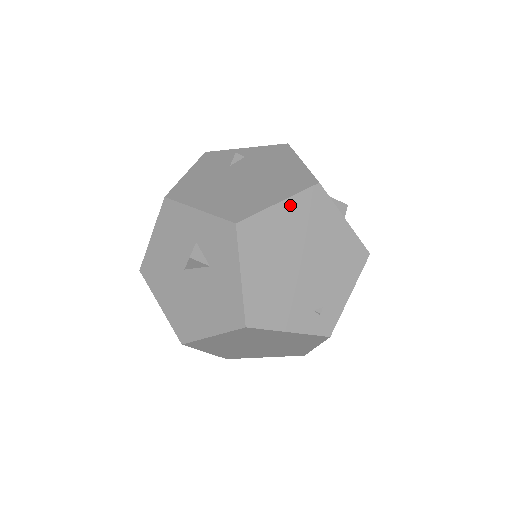
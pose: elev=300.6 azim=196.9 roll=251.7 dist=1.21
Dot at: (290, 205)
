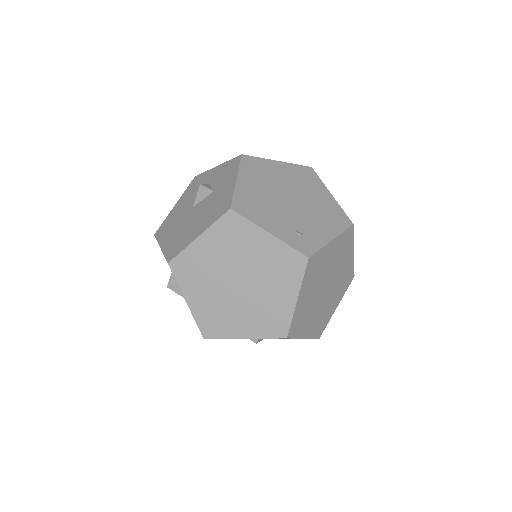
Dot at: (286, 166)
